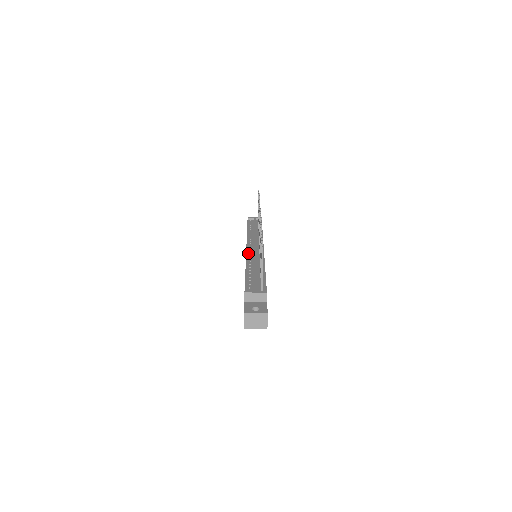
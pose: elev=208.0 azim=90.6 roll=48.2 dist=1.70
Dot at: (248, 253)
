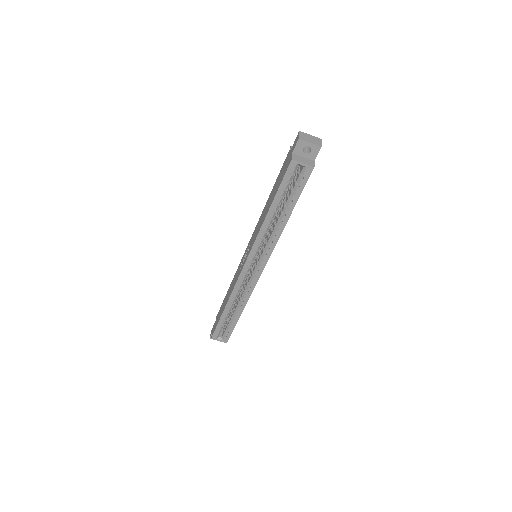
Dot at: occluded
